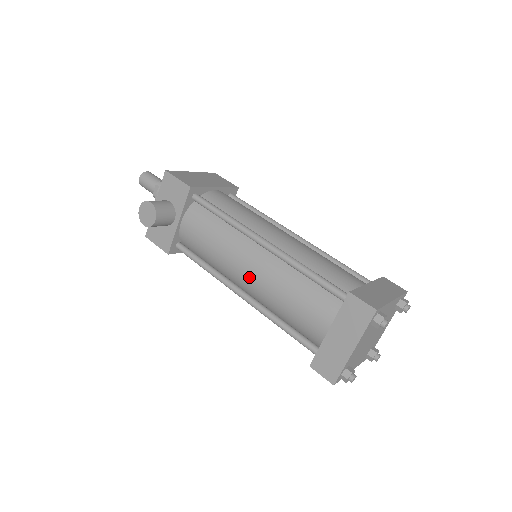
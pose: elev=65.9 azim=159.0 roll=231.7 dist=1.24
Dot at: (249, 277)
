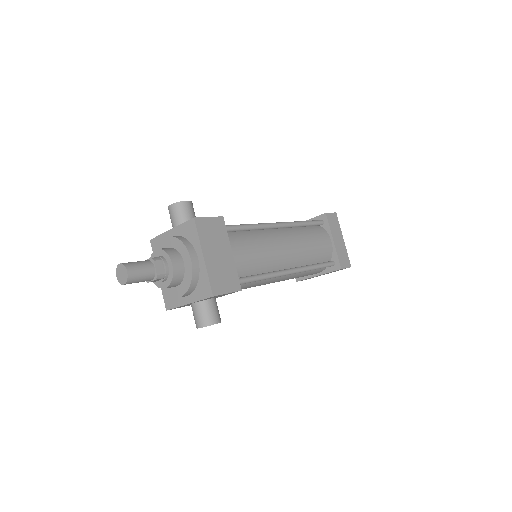
Dot at: occluded
